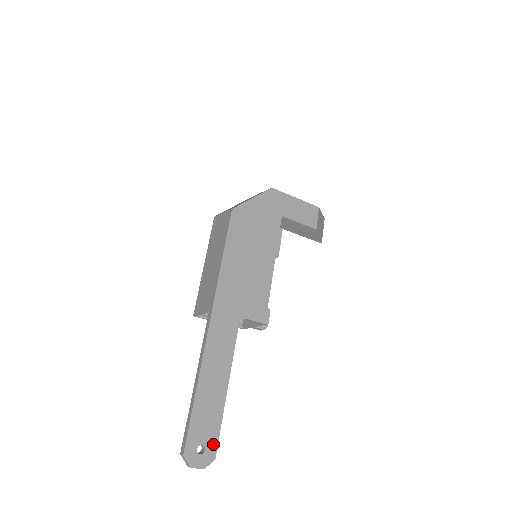
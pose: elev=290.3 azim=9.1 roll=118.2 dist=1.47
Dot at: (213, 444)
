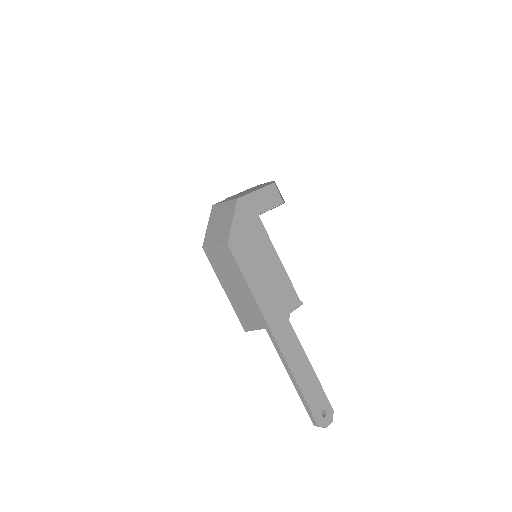
Dot at: (327, 404)
